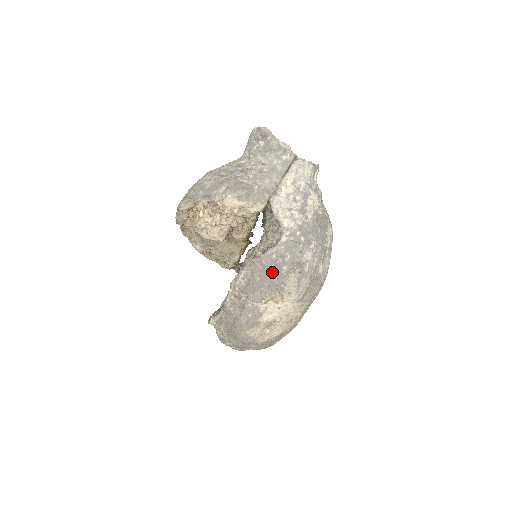
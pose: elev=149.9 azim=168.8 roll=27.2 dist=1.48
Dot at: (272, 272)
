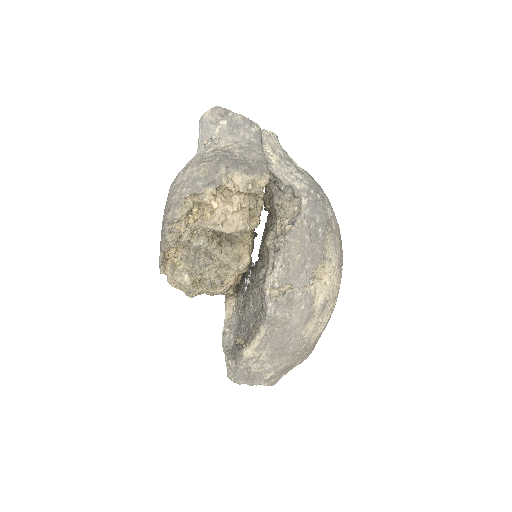
Dot at: (311, 241)
